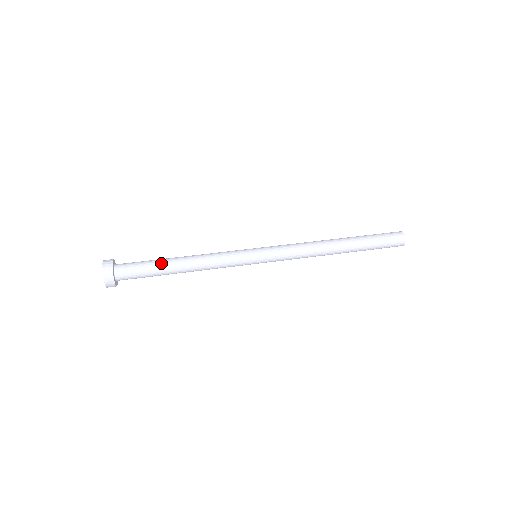
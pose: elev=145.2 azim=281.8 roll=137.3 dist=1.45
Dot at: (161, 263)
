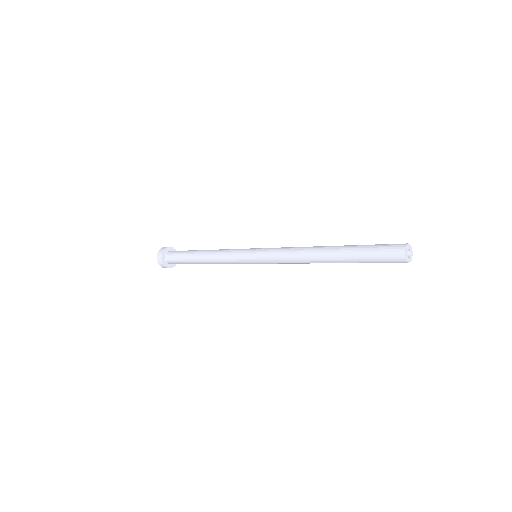
Dot at: occluded
